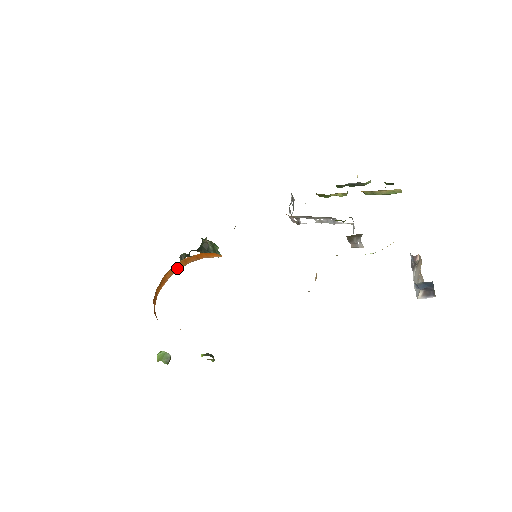
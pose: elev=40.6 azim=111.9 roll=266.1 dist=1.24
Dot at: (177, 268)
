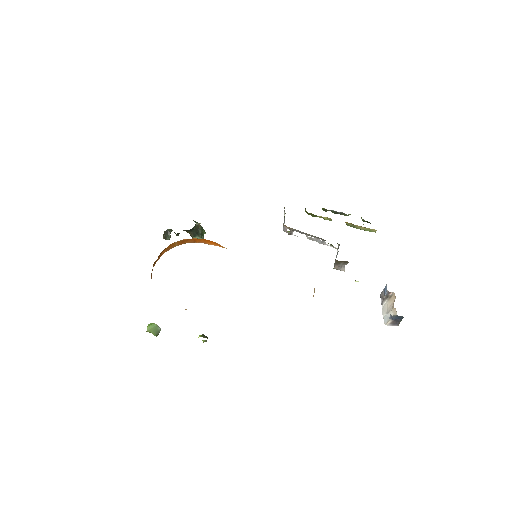
Dot at: (173, 246)
